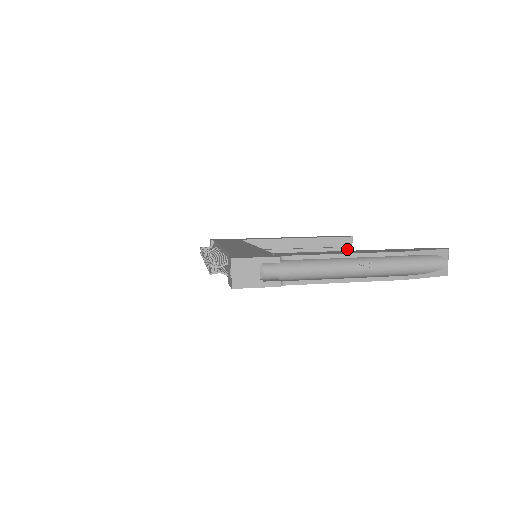
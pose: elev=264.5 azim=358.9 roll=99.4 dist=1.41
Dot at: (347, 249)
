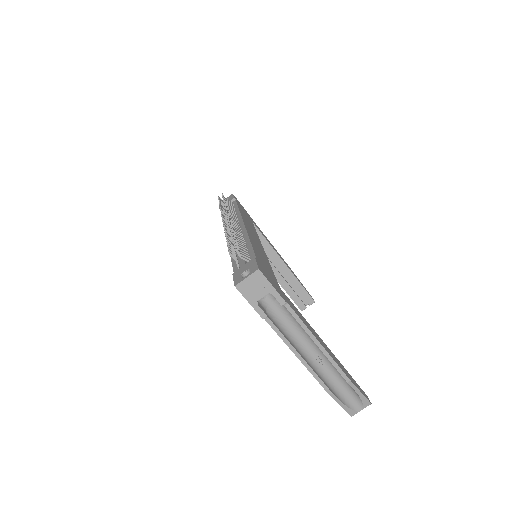
Dot at: (302, 305)
